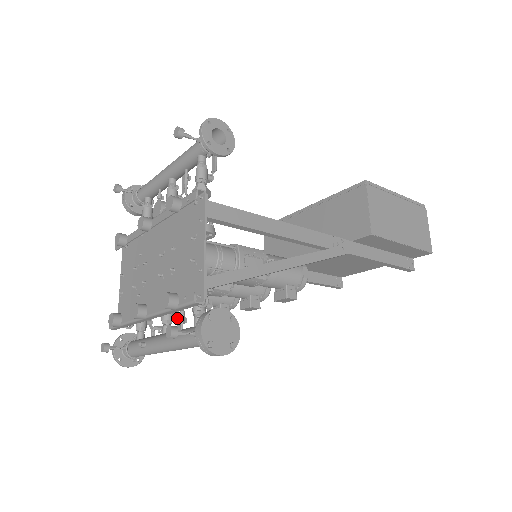
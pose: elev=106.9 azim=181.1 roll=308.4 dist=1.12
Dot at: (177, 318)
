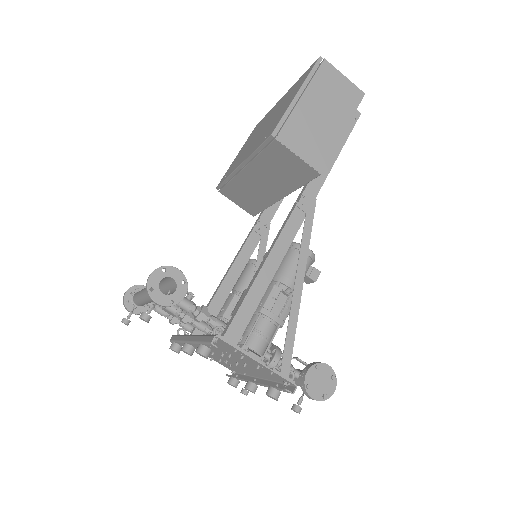
Dot at: occluded
